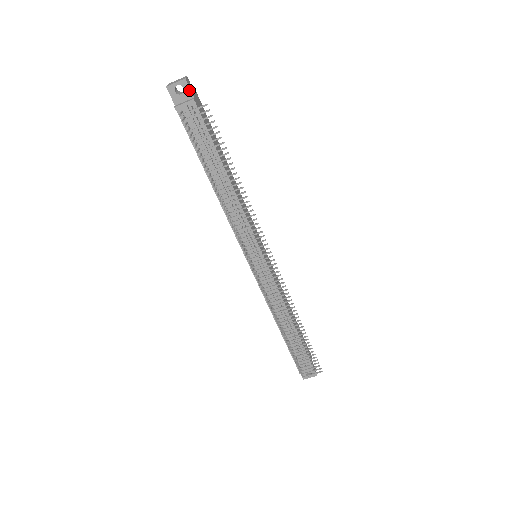
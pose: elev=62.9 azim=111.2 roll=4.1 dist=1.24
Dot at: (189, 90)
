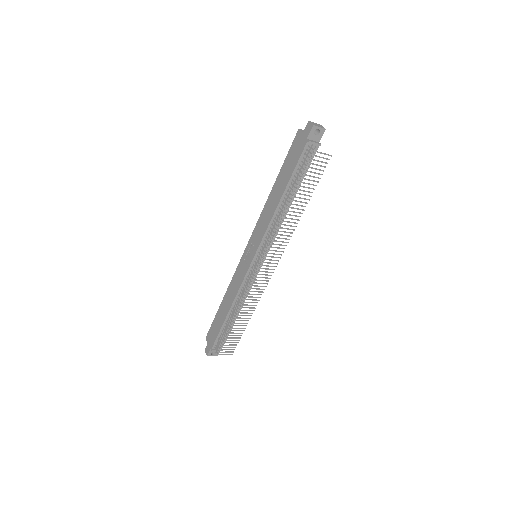
Dot at: (321, 136)
